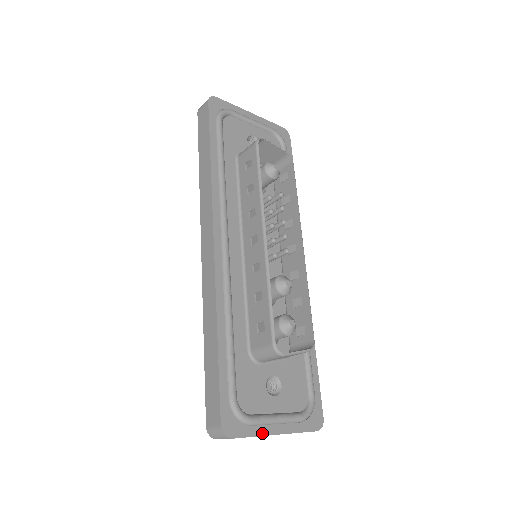
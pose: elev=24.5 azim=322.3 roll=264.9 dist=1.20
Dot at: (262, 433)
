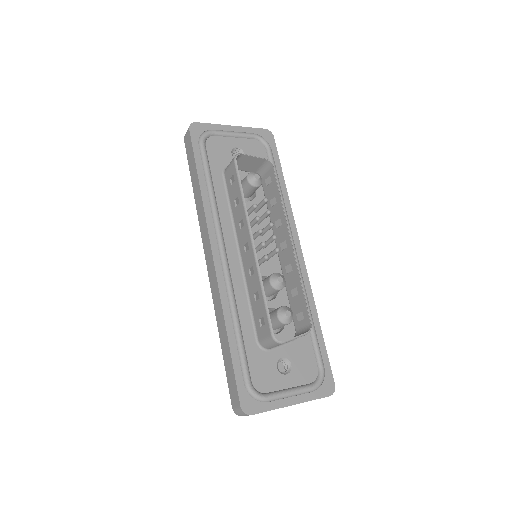
Dot at: (278, 406)
